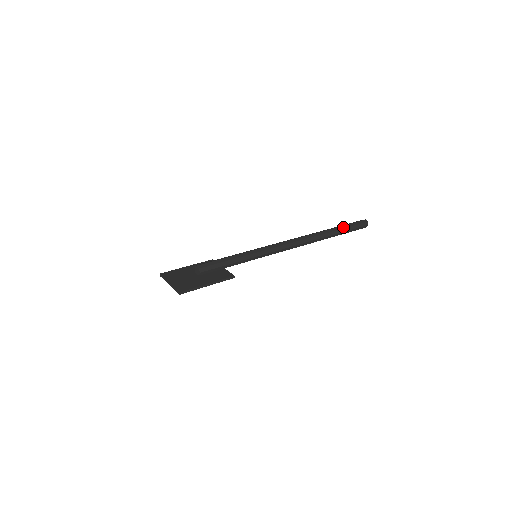
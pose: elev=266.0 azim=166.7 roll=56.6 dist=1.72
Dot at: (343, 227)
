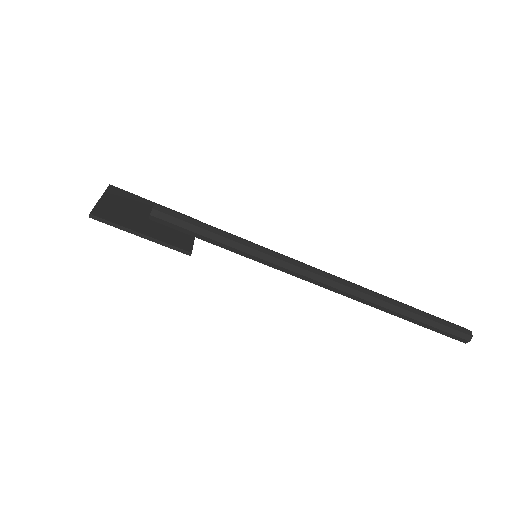
Dot at: (425, 315)
